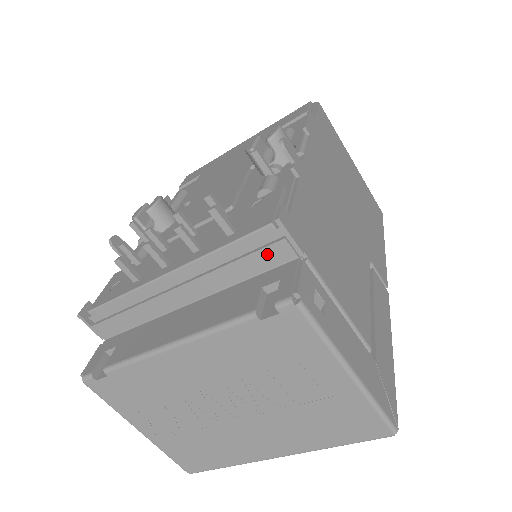
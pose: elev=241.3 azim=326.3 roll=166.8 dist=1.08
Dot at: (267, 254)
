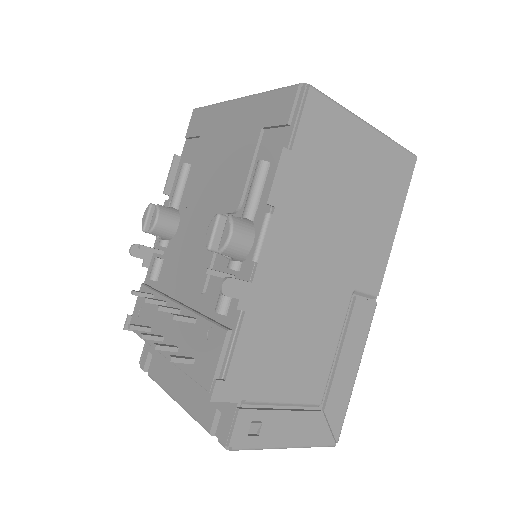
Dot at: occluded
